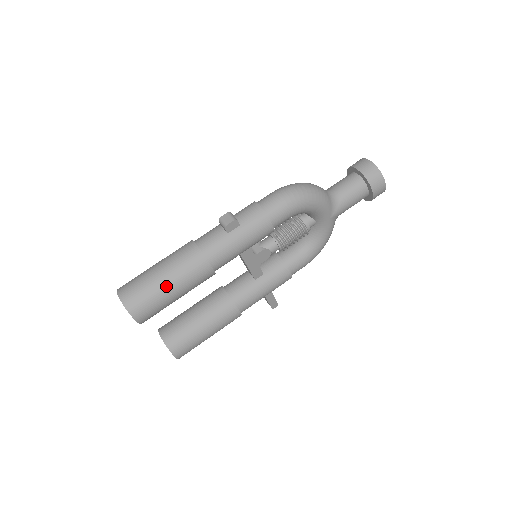
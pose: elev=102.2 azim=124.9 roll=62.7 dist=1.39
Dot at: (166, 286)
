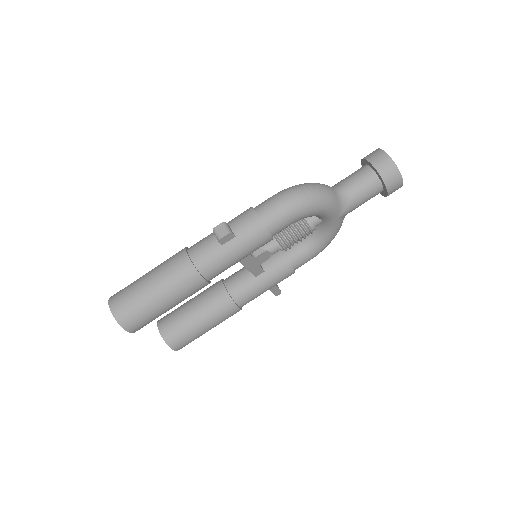
Dot at: (158, 300)
